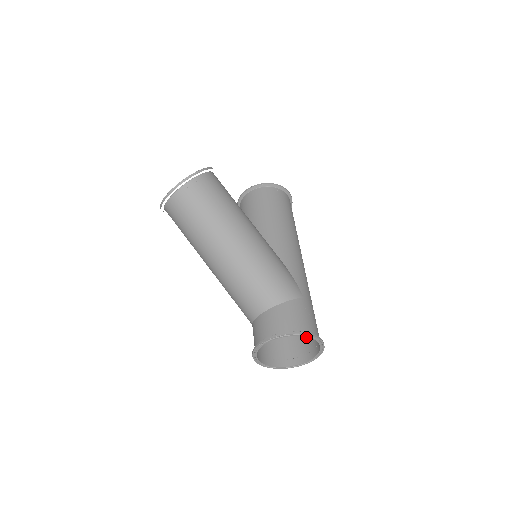
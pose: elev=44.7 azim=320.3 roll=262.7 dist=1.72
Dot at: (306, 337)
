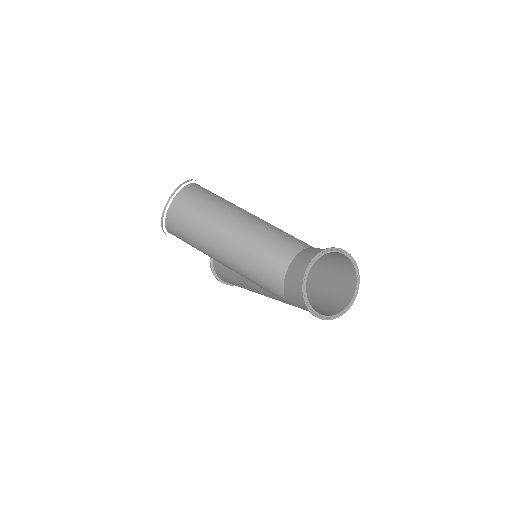
Dot at: (334, 296)
